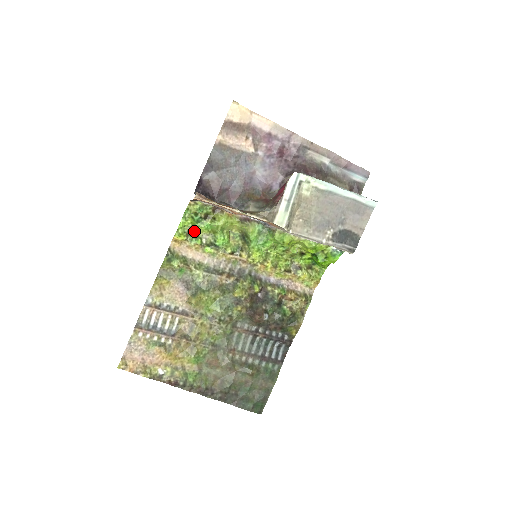
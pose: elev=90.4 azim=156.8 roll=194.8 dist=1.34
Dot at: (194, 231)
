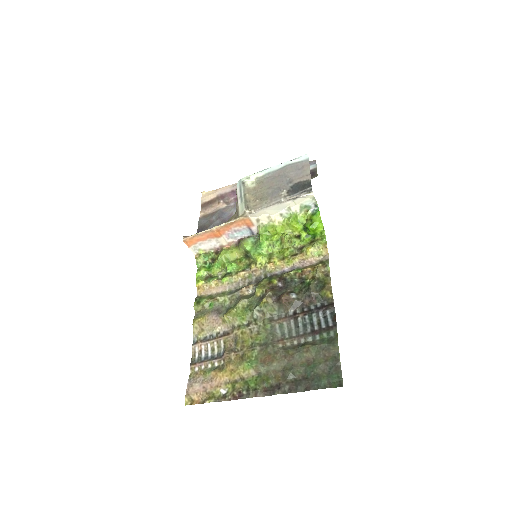
Dot at: (210, 275)
